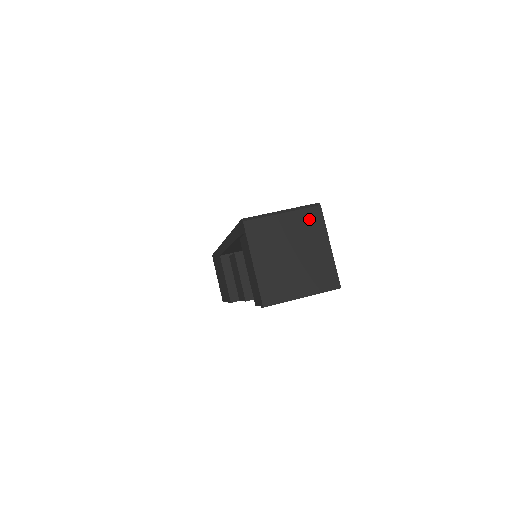
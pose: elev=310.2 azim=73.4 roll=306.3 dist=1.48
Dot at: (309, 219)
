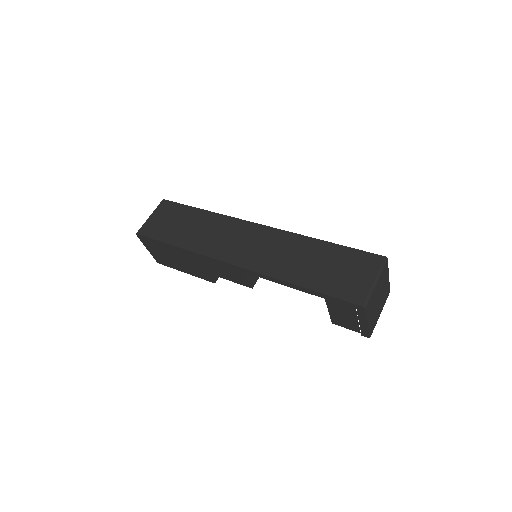
Dot at: (384, 272)
